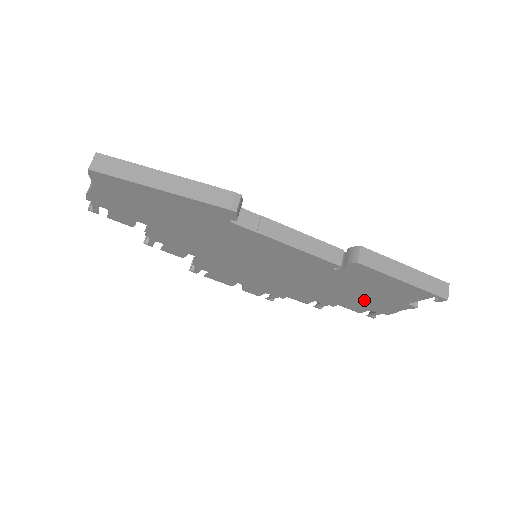
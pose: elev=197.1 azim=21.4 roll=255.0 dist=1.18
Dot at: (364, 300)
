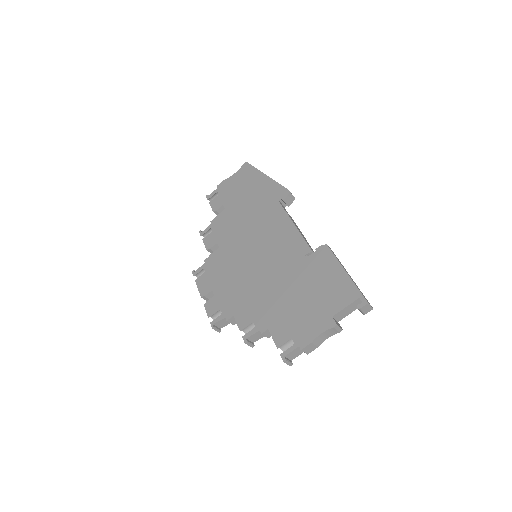
Dot at: (298, 314)
